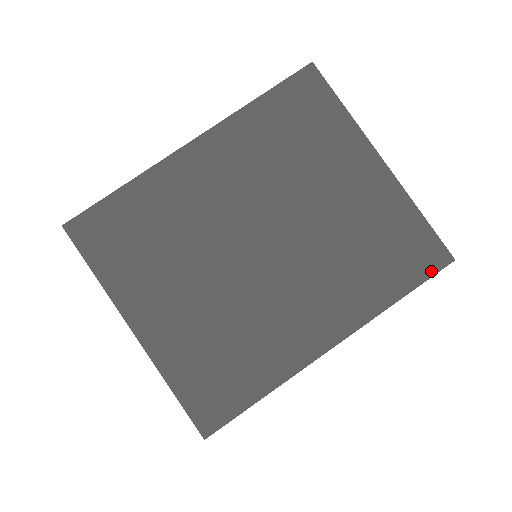
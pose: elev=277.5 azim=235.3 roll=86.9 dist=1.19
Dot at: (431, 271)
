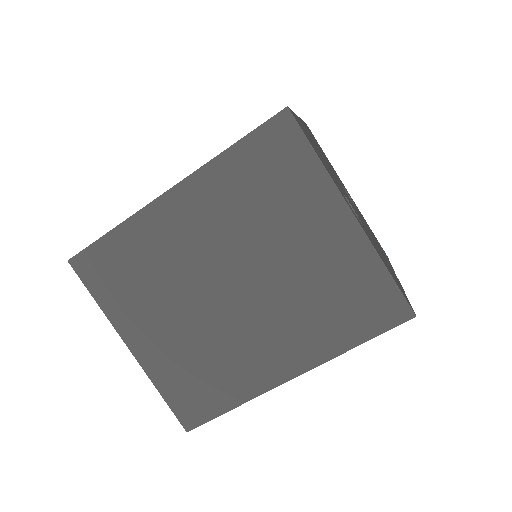
Dot at: (390, 324)
